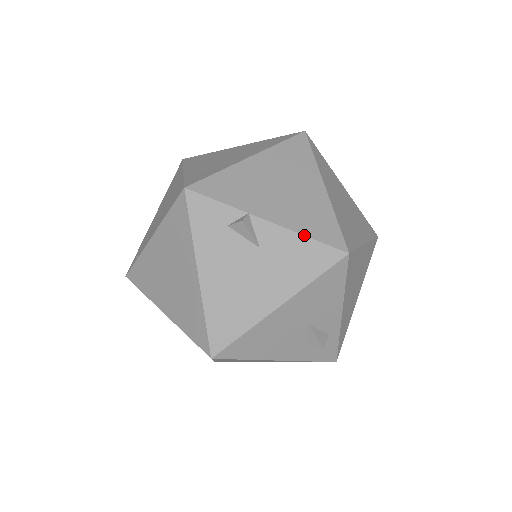
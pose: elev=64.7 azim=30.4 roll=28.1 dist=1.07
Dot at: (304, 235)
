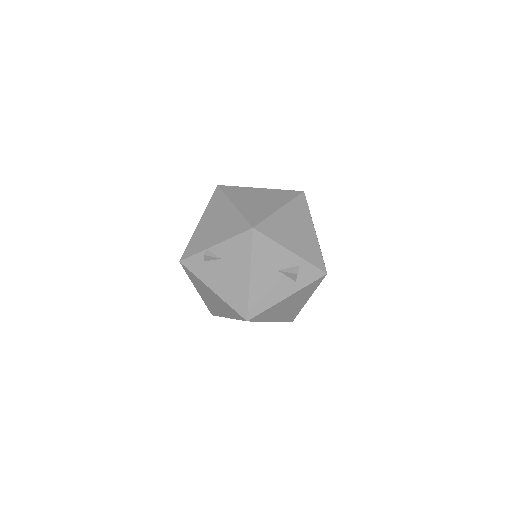
Dot at: (231, 238)
